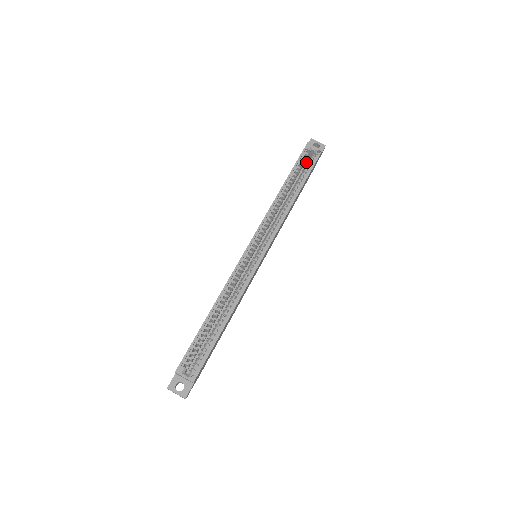
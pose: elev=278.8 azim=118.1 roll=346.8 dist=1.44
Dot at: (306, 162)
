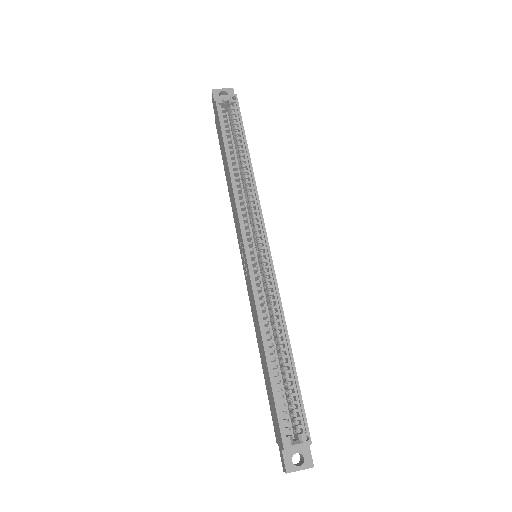
Dot at: occluded
